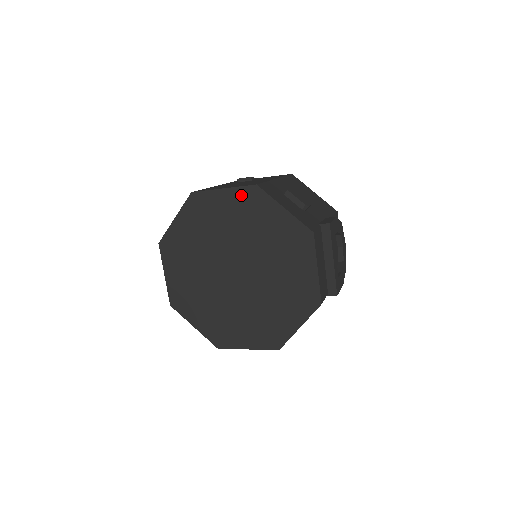
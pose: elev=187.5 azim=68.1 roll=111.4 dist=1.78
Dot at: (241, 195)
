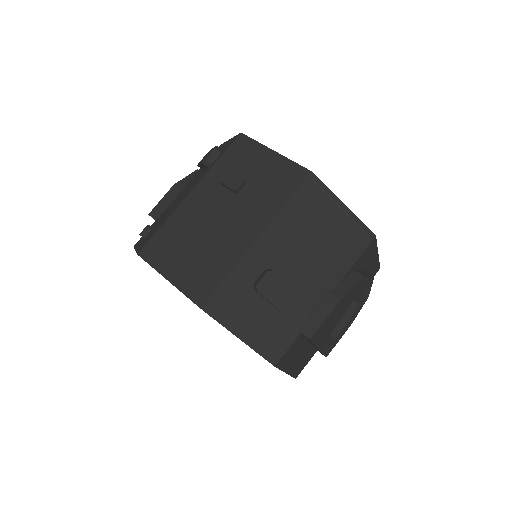
Dot at: occluded
